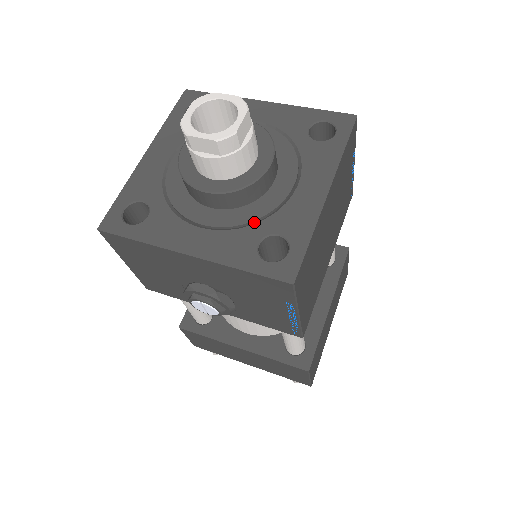
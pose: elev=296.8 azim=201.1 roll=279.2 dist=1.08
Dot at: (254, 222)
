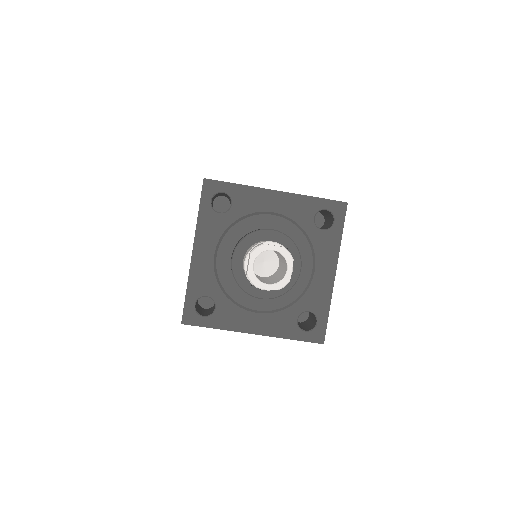
Dot at: (290, 303)
